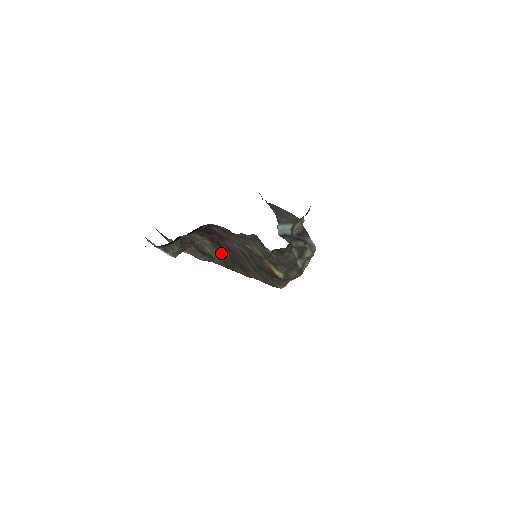
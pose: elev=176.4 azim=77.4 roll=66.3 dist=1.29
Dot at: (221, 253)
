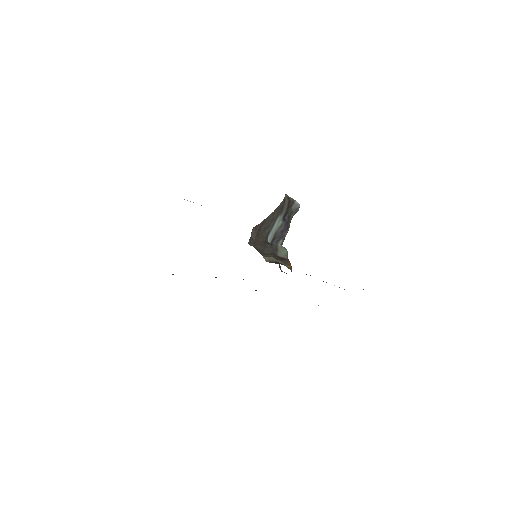
Dot at: occluded
